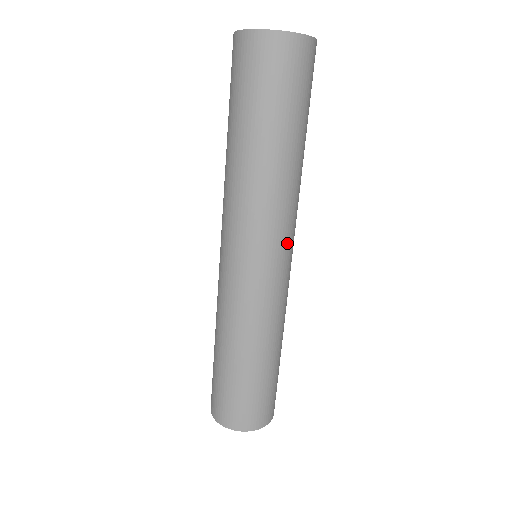
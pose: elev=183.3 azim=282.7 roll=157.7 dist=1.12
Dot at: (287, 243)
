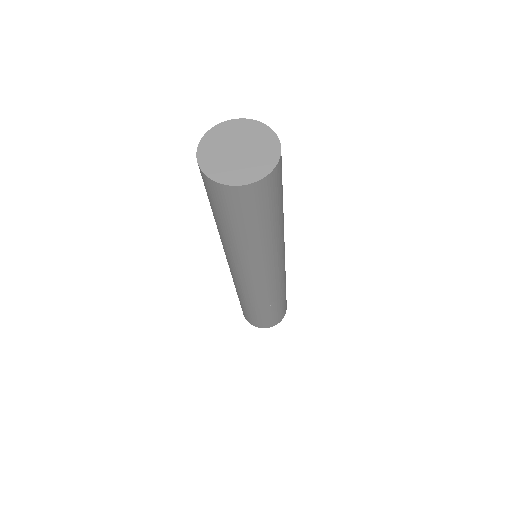
Dot at: (271, 270)
